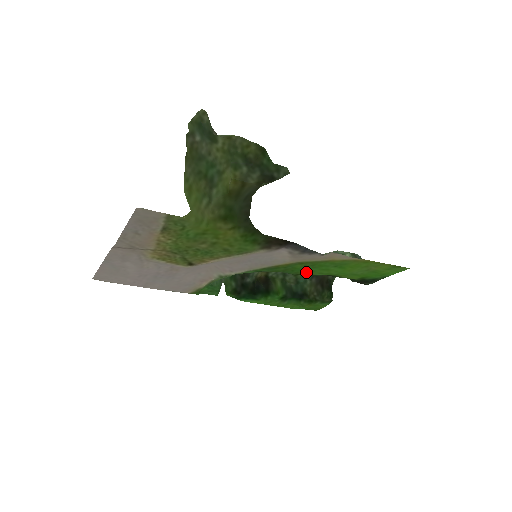
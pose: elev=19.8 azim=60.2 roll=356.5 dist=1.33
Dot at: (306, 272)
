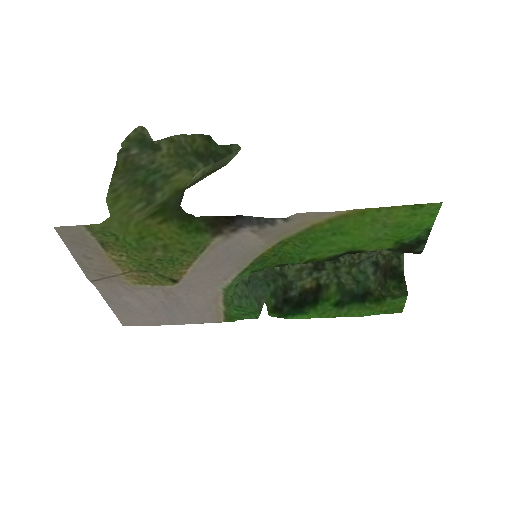
Dot at: (312, 255)
